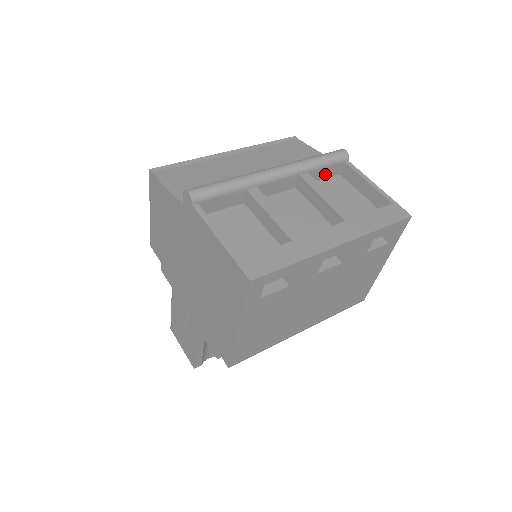
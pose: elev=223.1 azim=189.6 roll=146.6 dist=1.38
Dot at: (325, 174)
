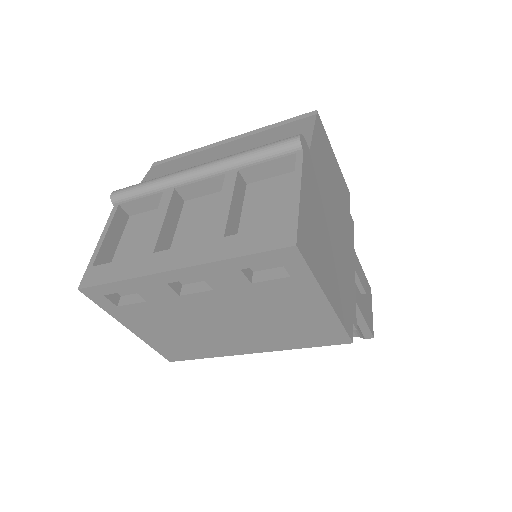
Dot at: (273, 170)
